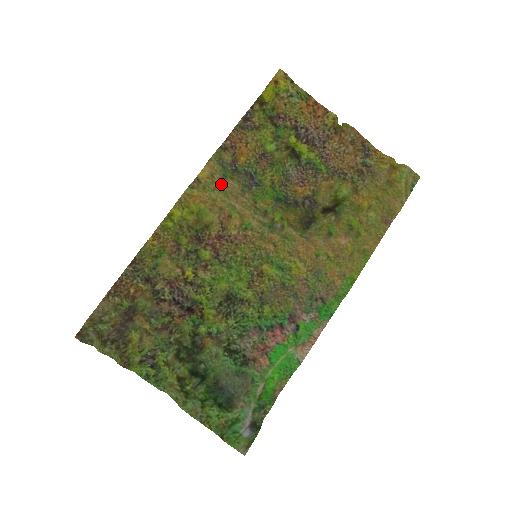
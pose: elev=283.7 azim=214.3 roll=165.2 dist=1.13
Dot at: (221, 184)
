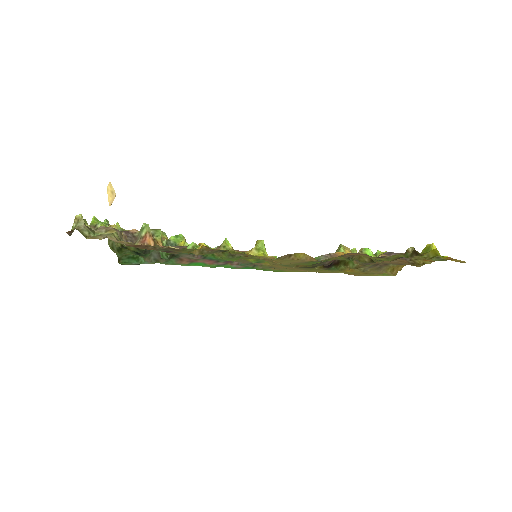
Dot at: occluded
